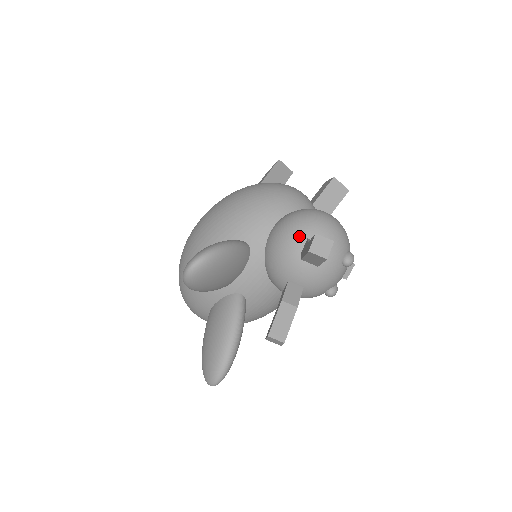
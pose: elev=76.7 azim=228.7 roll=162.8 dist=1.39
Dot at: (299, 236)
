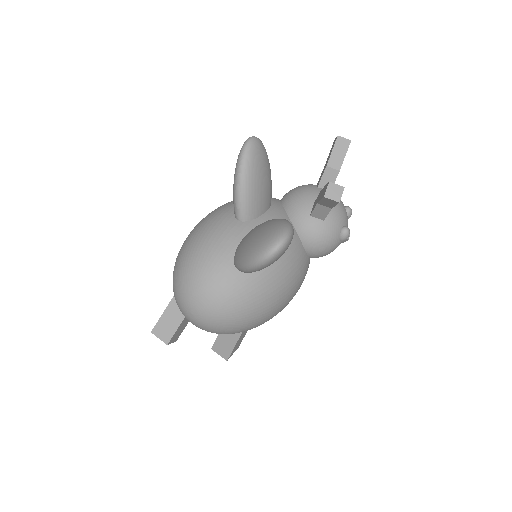
Dot at: (310, 184)
